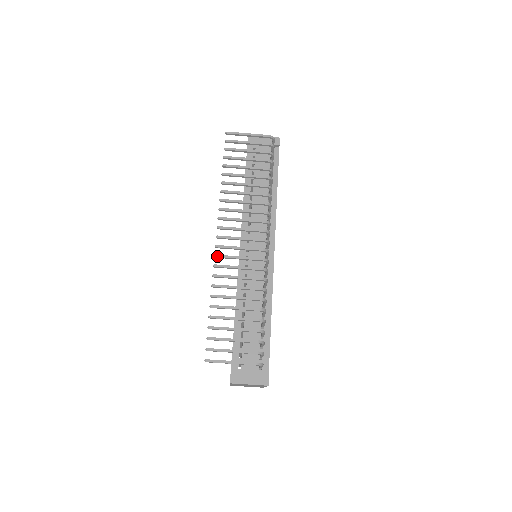
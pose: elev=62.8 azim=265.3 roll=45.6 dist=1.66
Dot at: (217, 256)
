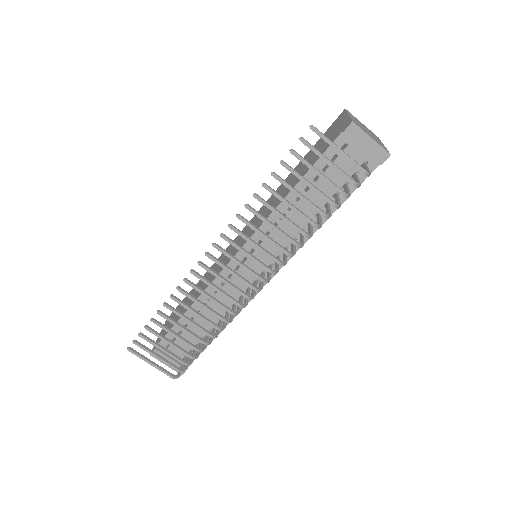
Dot at: (193, 273)
